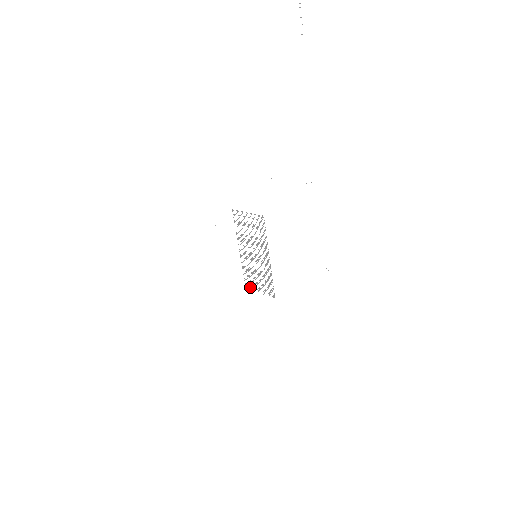
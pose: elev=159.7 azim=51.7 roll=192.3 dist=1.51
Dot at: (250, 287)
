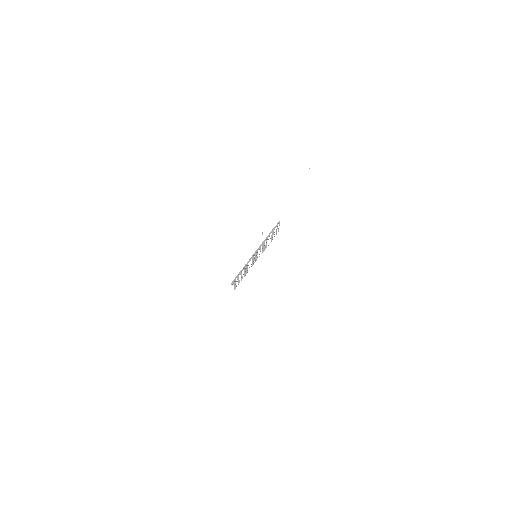
Dot at: (235, 288)
